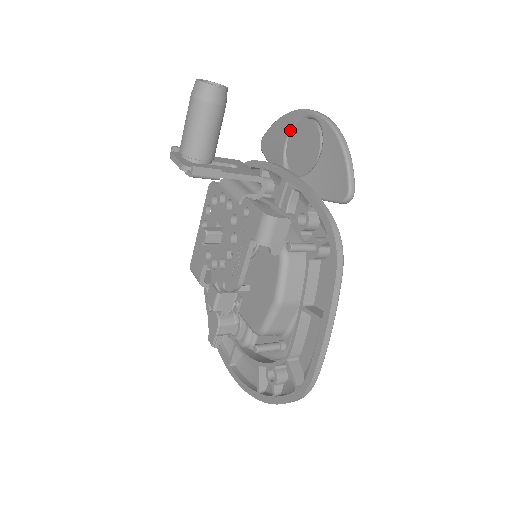
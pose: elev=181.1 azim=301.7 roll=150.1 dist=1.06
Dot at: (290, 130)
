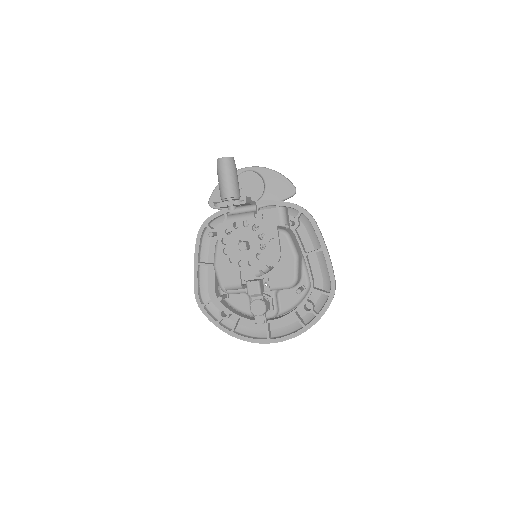
Dot at: occluded
